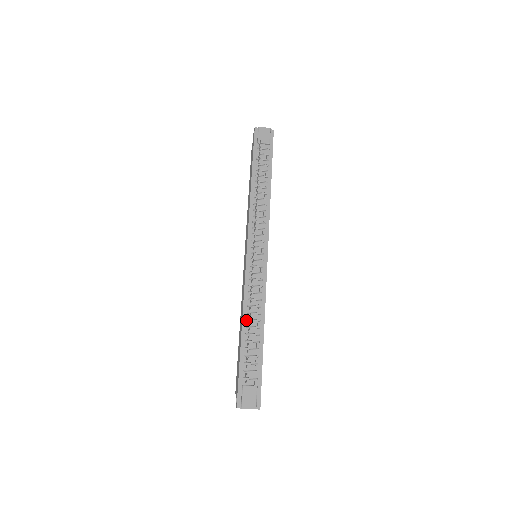
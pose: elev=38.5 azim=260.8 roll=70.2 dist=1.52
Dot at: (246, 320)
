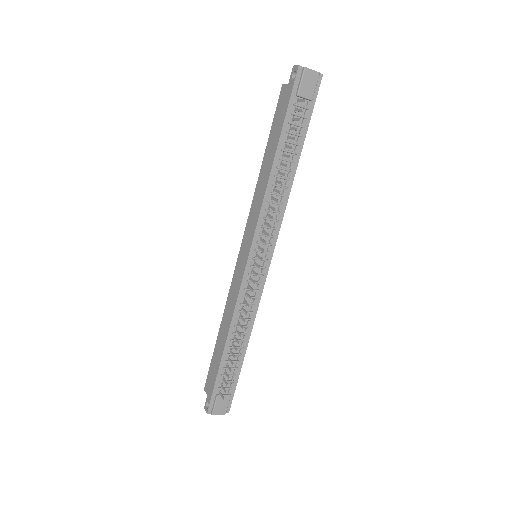
Dot at: (232, 333)
